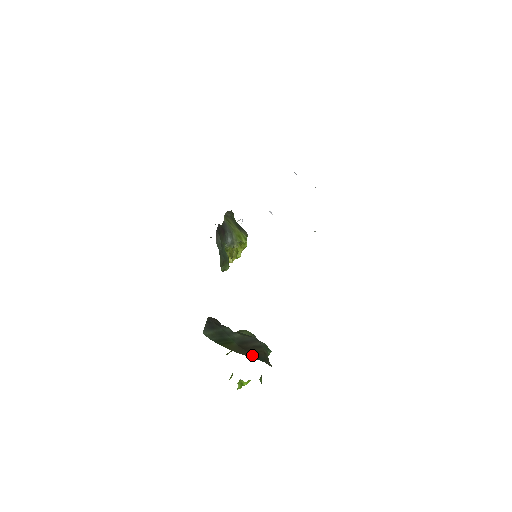
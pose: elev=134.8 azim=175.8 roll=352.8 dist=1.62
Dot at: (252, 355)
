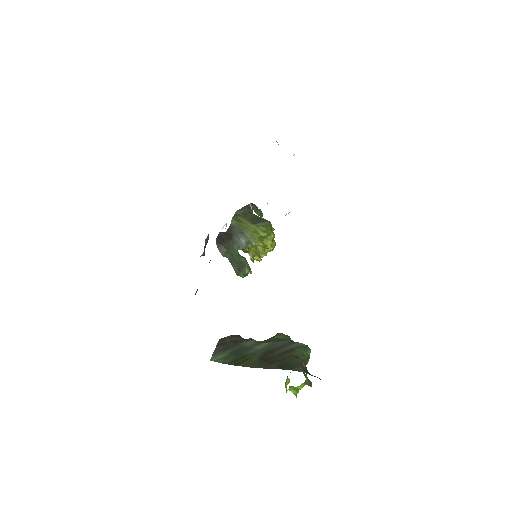
Dot at: (276, 366)
